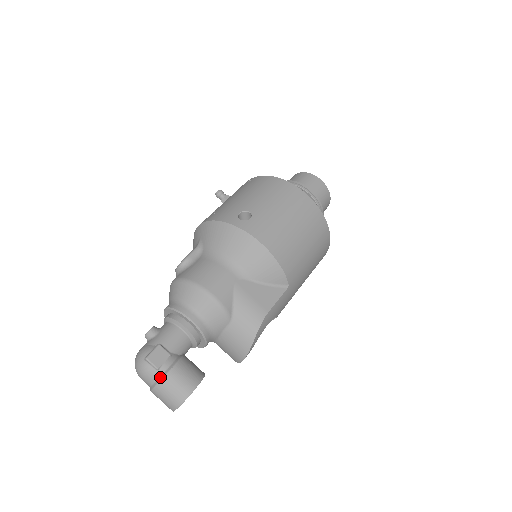
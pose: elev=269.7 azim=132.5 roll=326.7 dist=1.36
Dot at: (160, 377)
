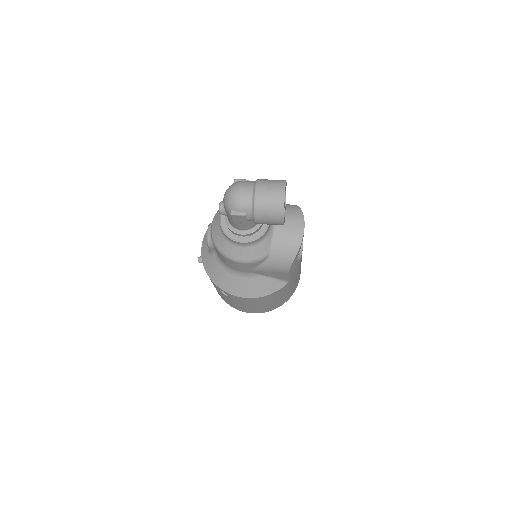
Dot at: (255, 181)
